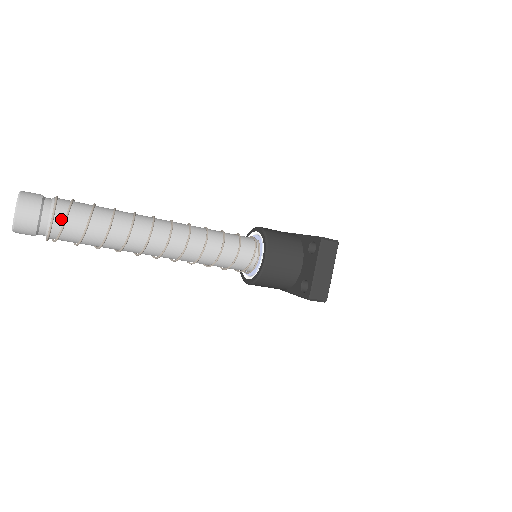
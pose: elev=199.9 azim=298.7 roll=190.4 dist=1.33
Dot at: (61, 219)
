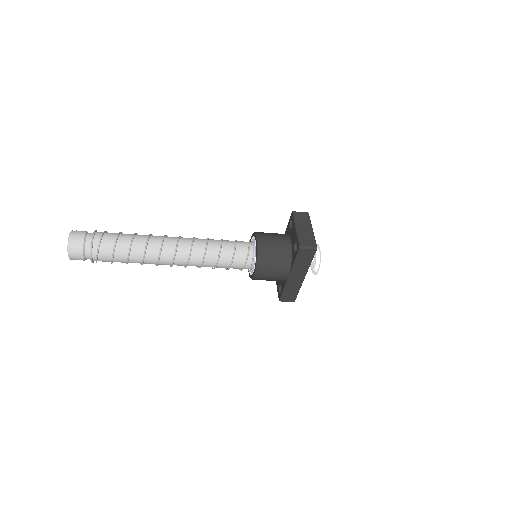
Dot at: (99, 236)
